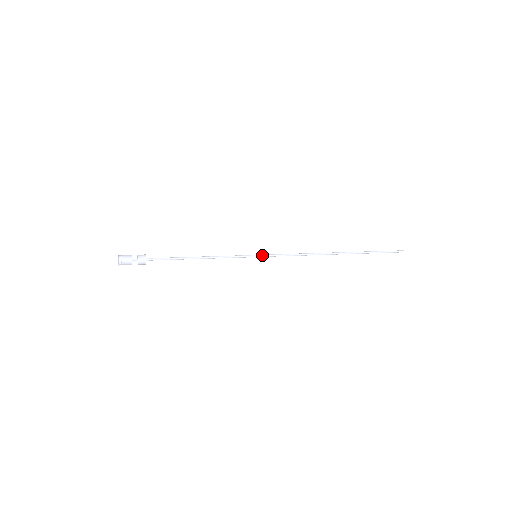
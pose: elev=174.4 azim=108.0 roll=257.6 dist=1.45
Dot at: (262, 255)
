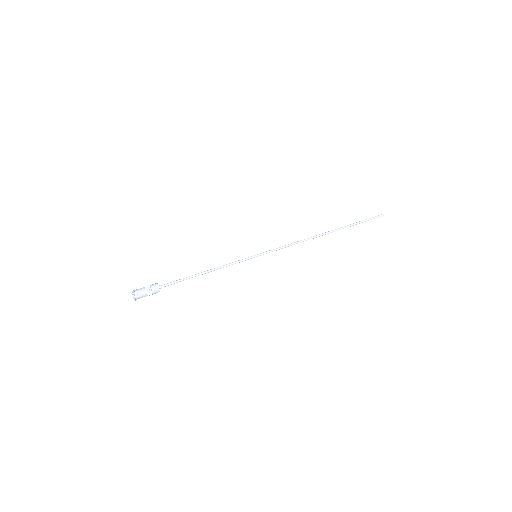
Dot at: (261, 253)
